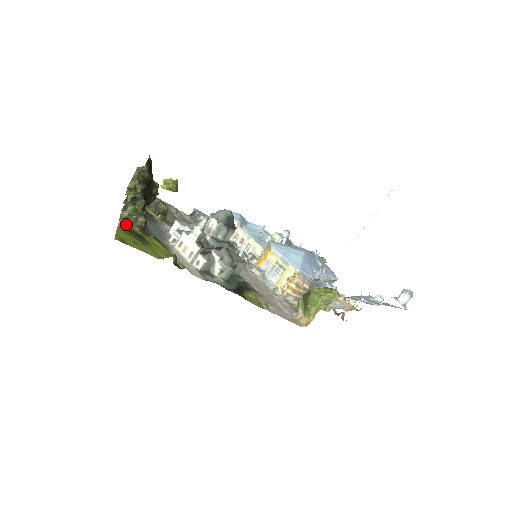
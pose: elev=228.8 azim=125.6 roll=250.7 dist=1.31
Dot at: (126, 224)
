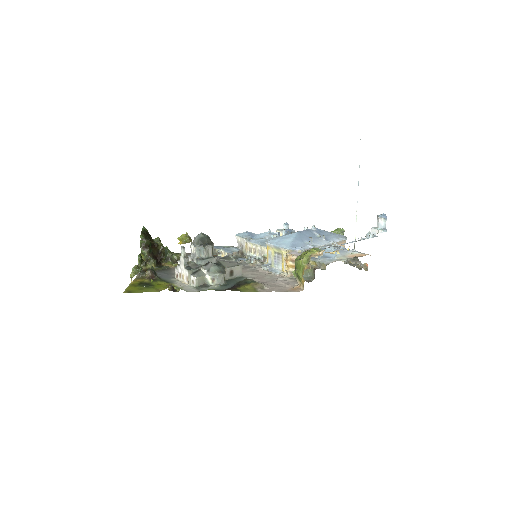
Dot at: (138, 281)
